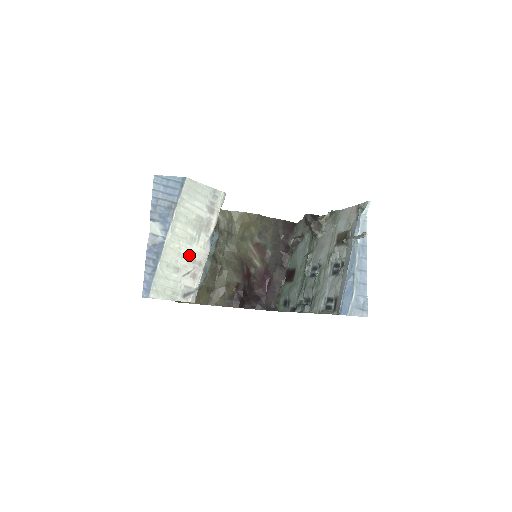
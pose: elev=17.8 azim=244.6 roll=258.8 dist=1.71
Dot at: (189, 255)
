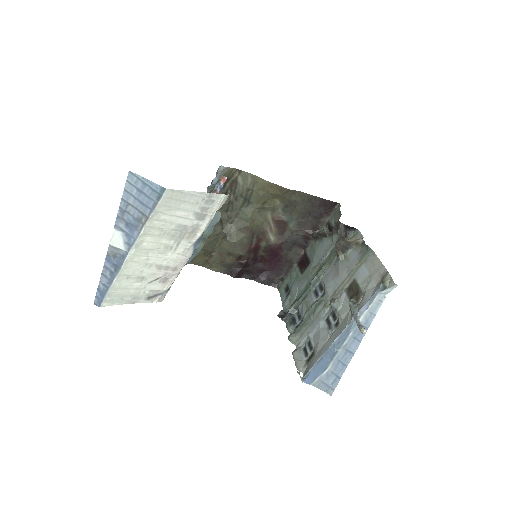
Dot at: (160, 263)
